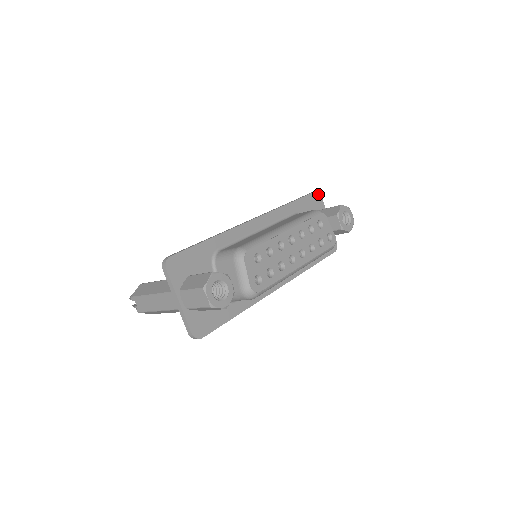
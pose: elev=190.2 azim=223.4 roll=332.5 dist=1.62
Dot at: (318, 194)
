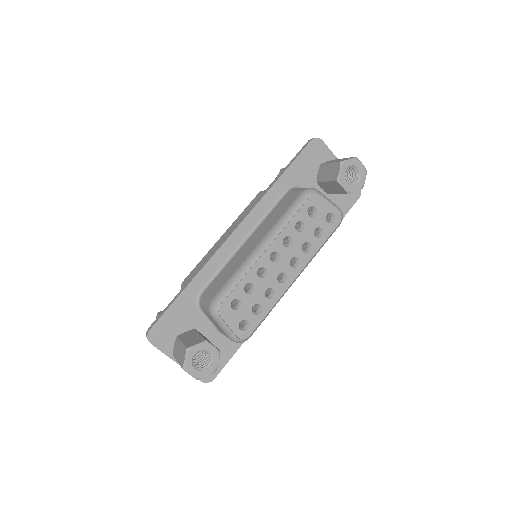
Dot at: (316, 141)
